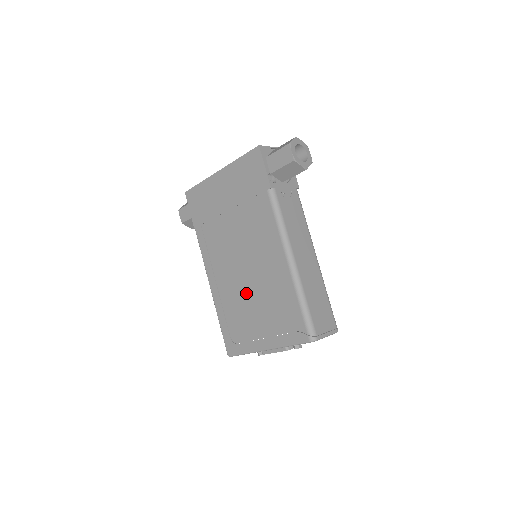
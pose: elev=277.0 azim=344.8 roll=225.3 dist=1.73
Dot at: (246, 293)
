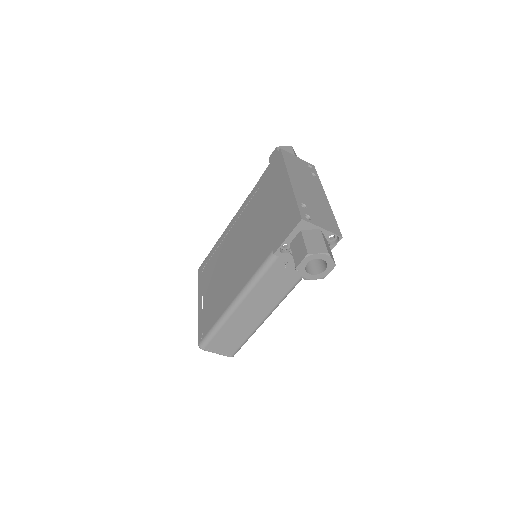
Dot at: (222, 267)
